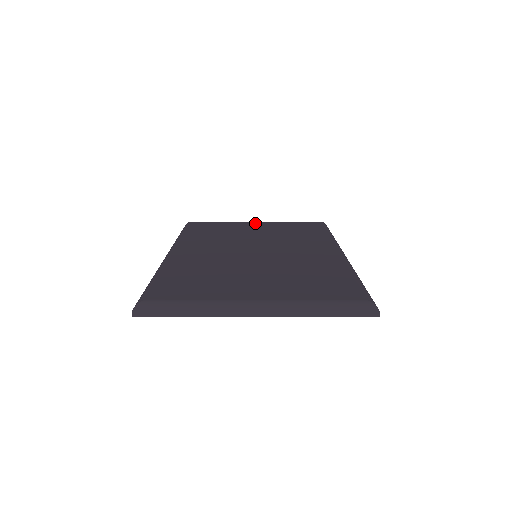
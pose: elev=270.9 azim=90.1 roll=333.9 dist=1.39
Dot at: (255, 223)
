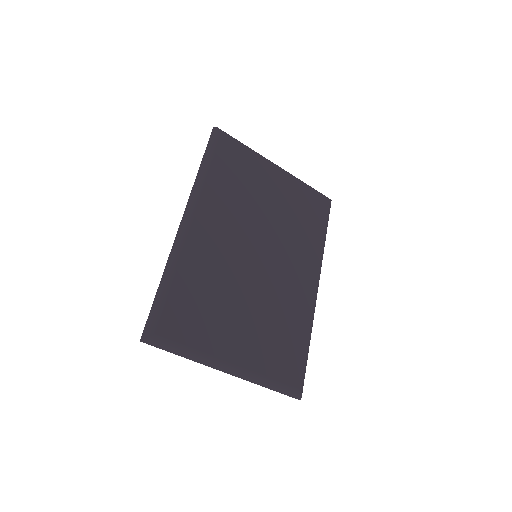
Dot at: (277, 172)
